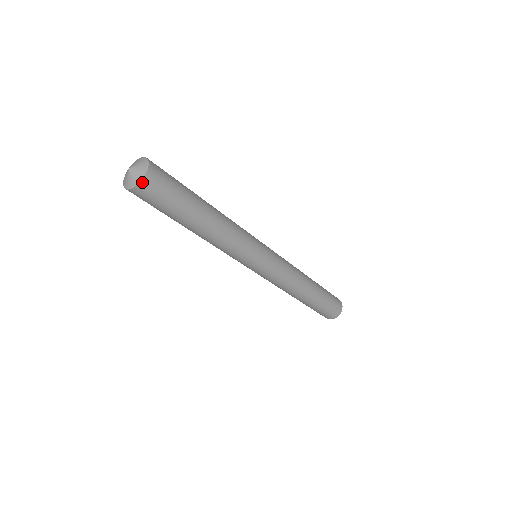
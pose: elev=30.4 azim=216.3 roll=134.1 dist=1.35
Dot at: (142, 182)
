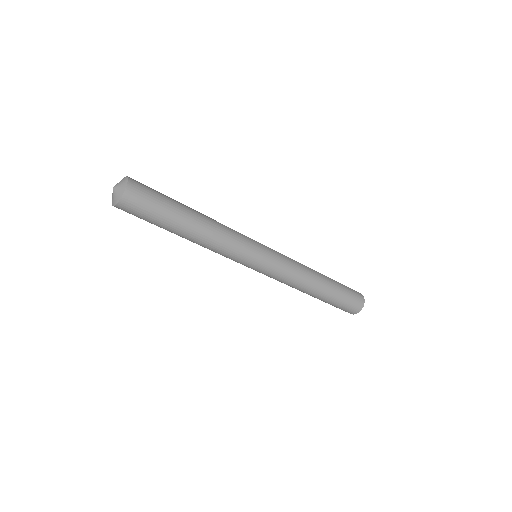
Dot at: (124, 196)
